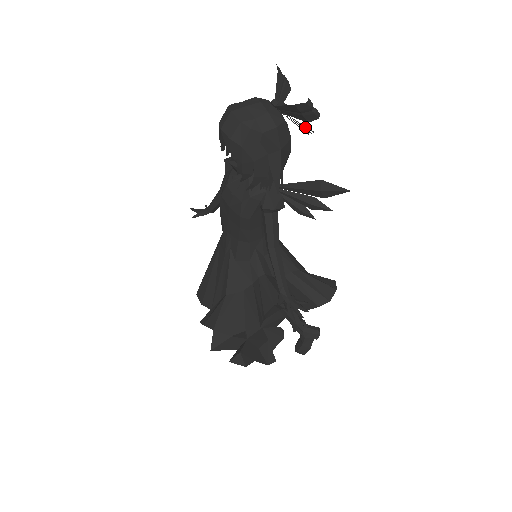
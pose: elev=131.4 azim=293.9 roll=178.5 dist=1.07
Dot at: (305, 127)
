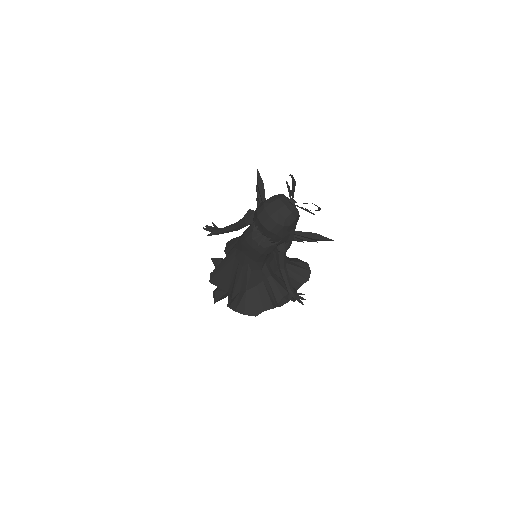
Dot at: occluded
